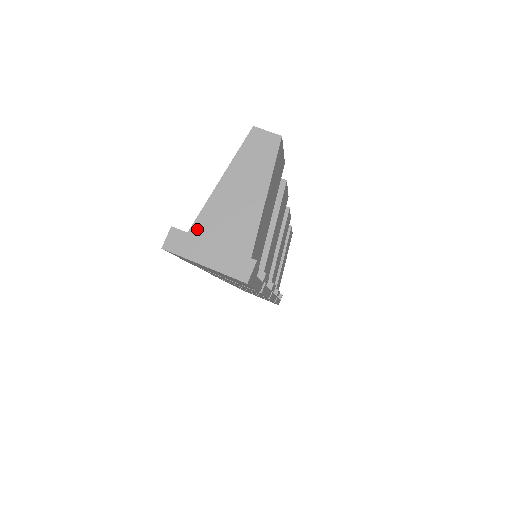
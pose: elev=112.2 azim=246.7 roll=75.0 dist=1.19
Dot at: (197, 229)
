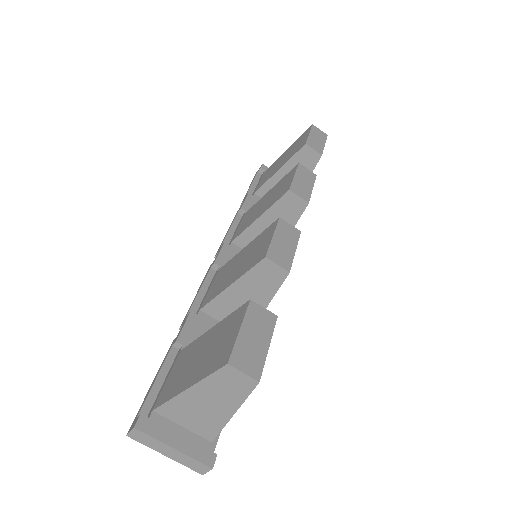
Dot at: (162, 411)
